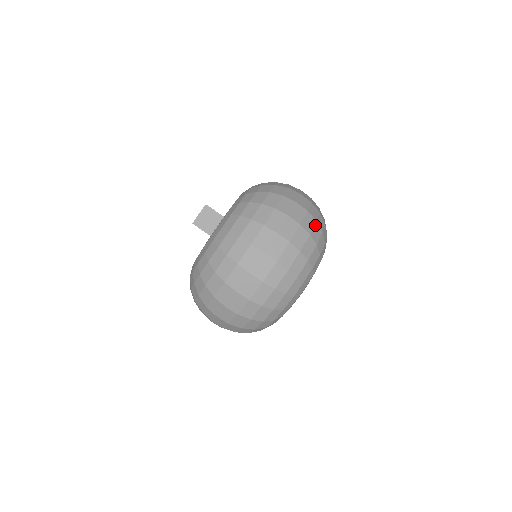
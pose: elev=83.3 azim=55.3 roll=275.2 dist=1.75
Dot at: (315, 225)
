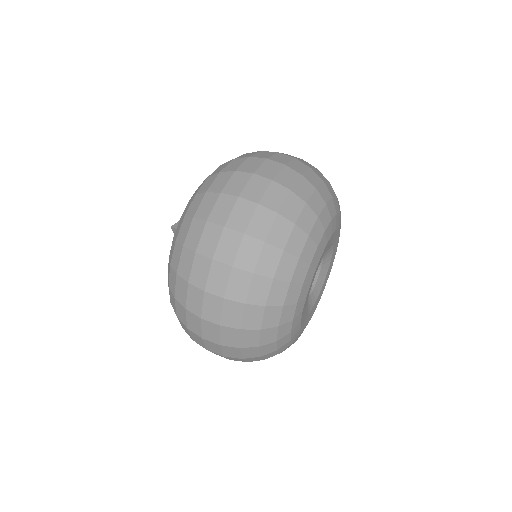
Dot at: occluded
